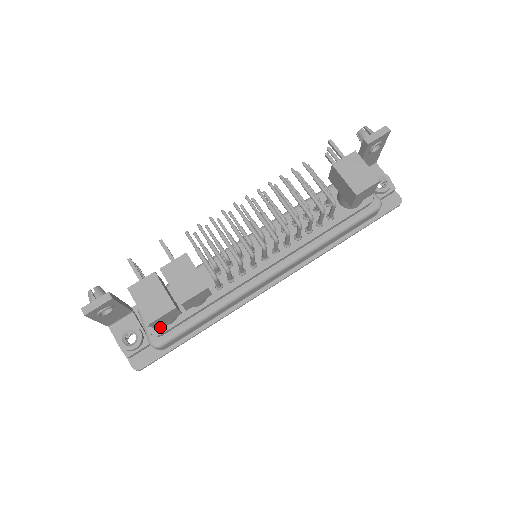
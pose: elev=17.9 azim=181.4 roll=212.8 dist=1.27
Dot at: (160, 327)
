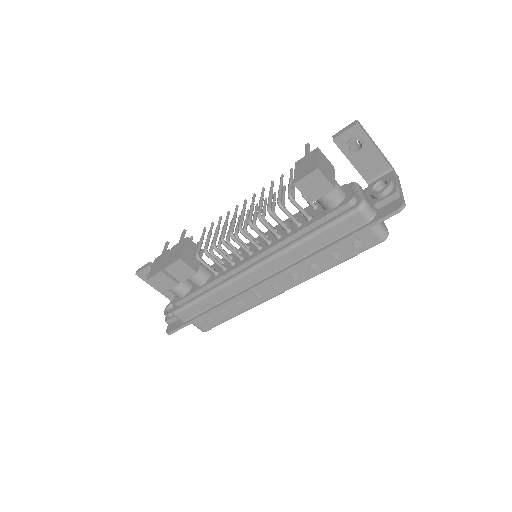
Dot at: (177, 299)
